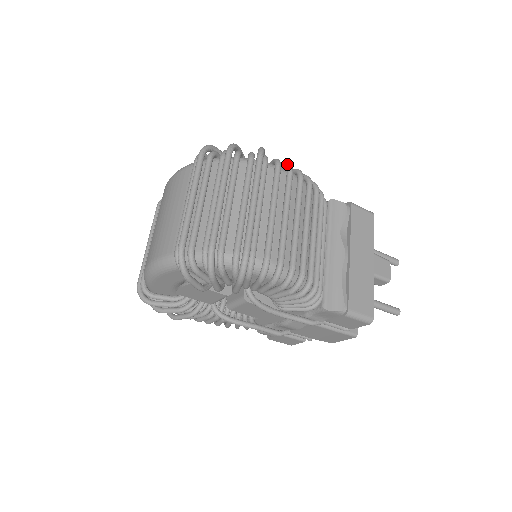
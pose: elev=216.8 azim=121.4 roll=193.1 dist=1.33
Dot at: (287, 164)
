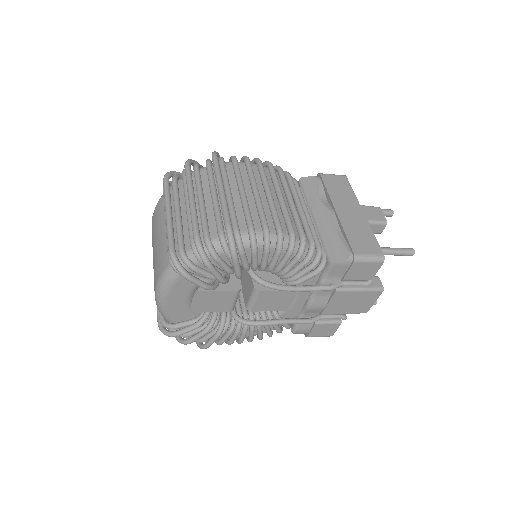
Dot at: (243, 157)
